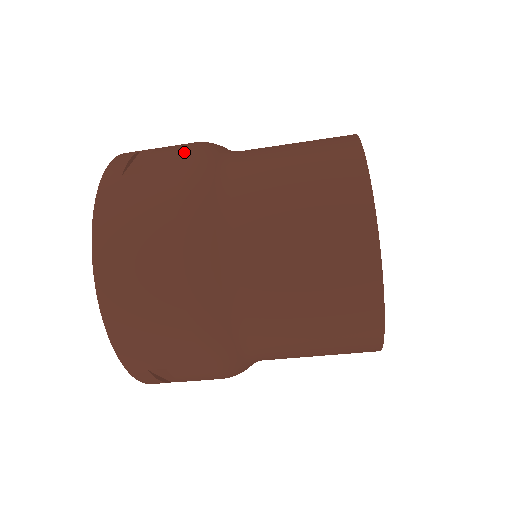
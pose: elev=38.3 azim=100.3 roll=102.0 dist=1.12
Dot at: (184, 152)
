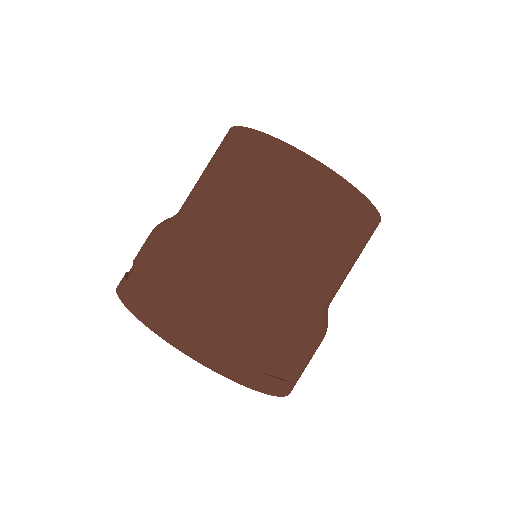
Dot at: (149, 235)
